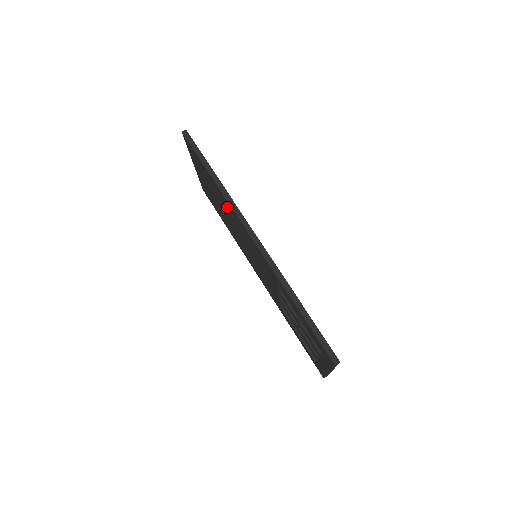
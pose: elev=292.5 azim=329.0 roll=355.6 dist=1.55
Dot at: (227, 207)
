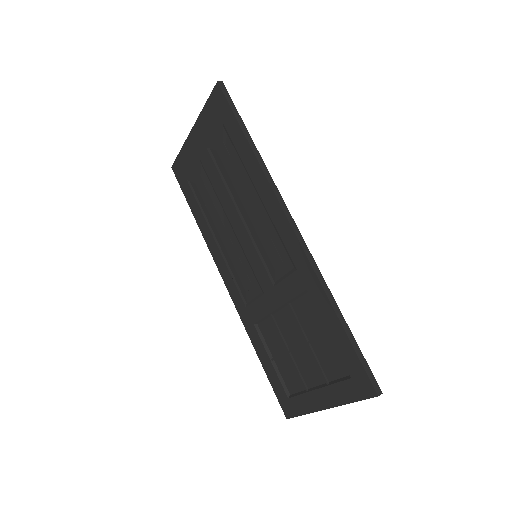
Dot at: (249, 187)
